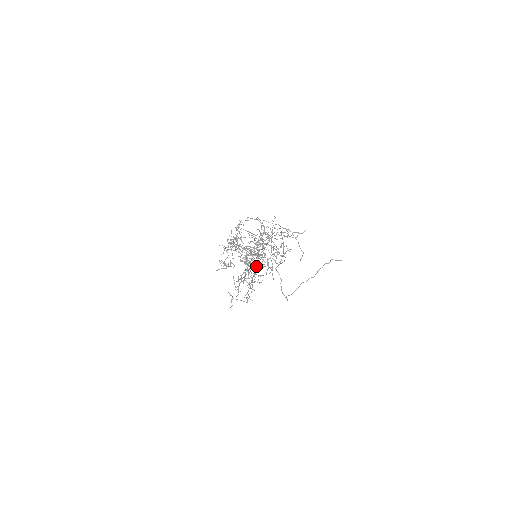
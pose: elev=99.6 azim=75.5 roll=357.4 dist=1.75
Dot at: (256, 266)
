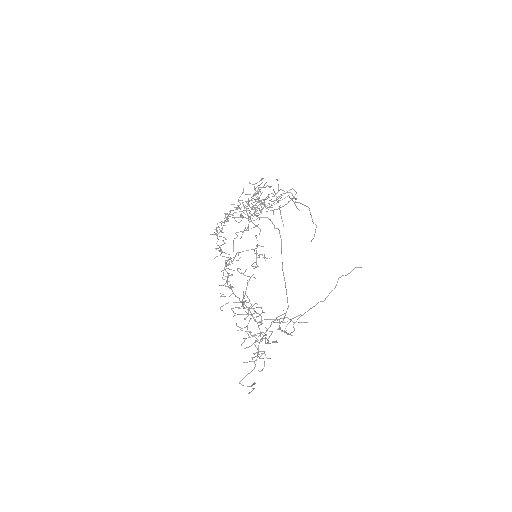
Dot at: occluded
